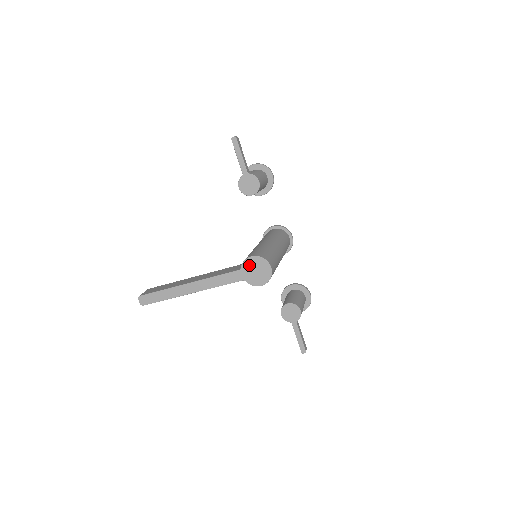
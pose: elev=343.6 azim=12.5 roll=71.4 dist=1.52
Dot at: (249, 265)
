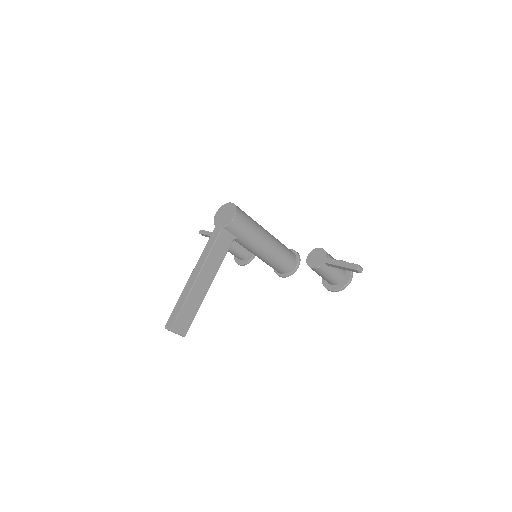
Dot at: (218, 218)
